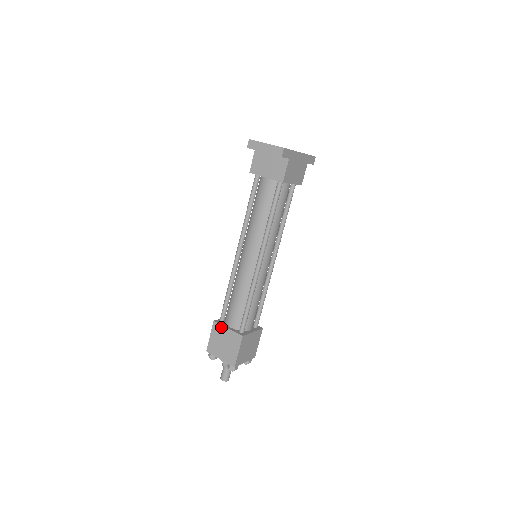
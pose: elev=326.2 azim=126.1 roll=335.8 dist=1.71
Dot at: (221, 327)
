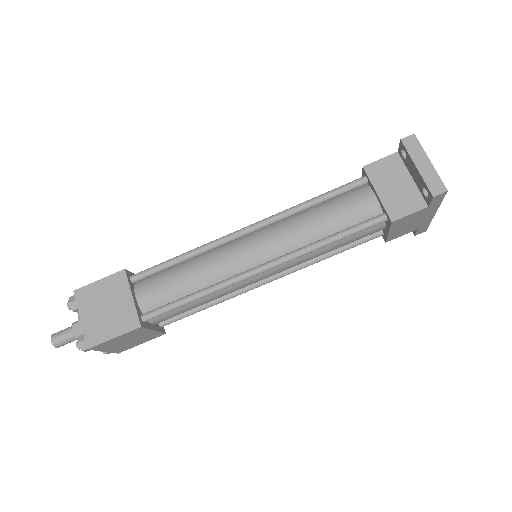
Dot at: (126, 286)
